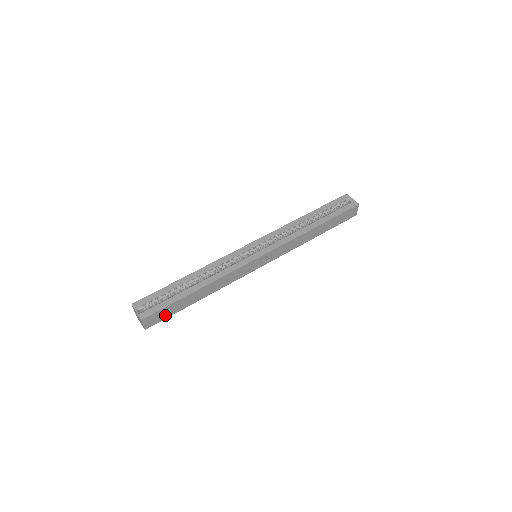
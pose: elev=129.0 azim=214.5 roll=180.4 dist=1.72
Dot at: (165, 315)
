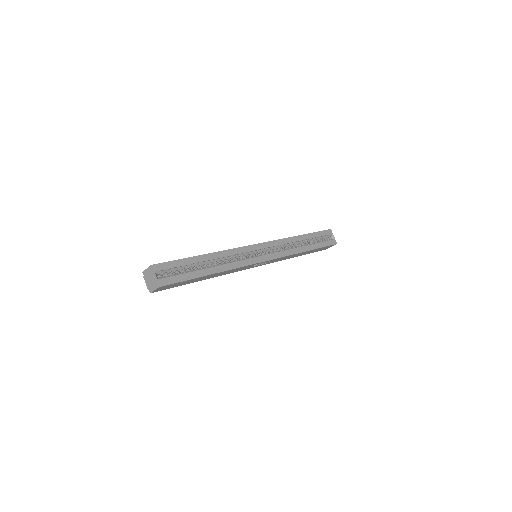
Dot at: (174, 286)
